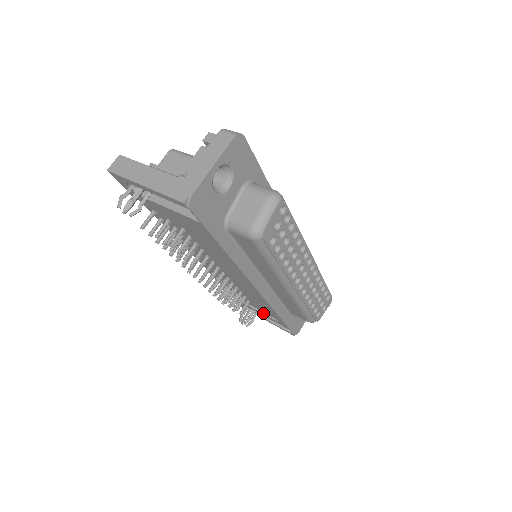
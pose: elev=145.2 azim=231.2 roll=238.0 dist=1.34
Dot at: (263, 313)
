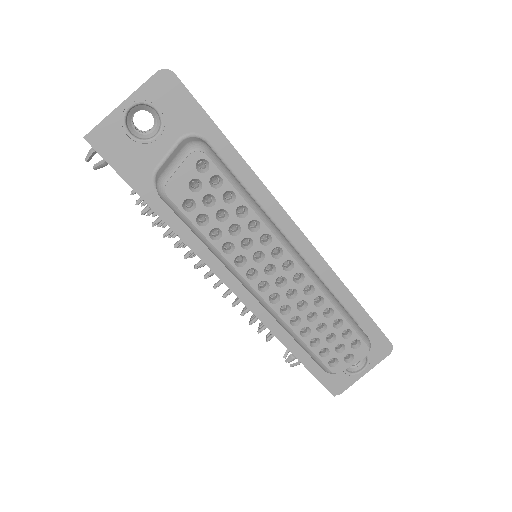
Dot at: occluded
